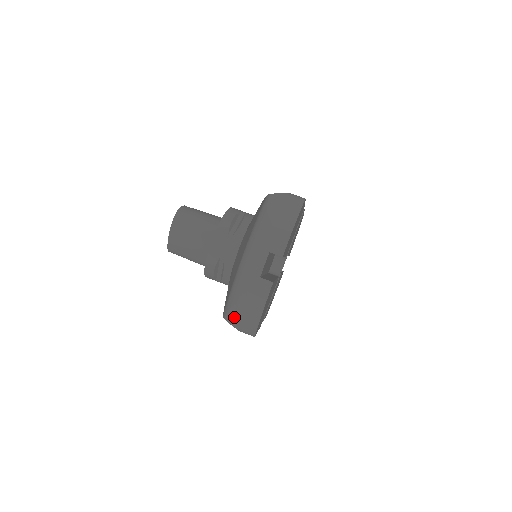
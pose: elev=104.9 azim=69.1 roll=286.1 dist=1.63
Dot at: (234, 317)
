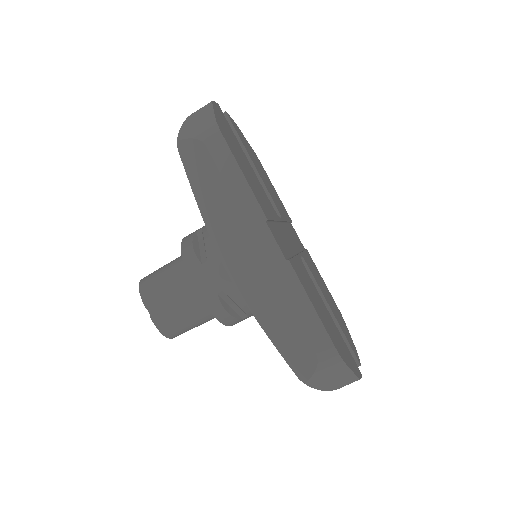
Dot at: occluded
